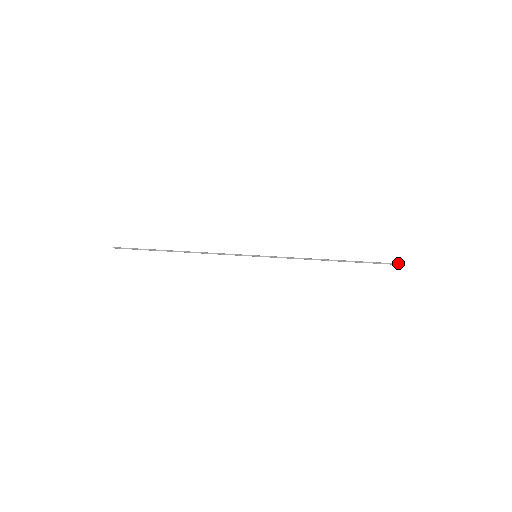
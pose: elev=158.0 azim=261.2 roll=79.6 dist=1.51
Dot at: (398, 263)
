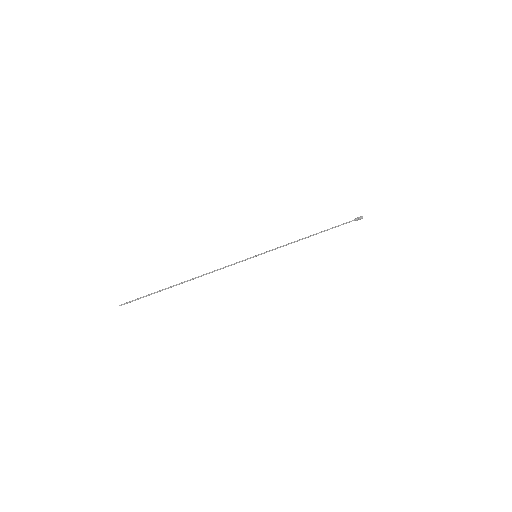
Dot at: (360, 218)
